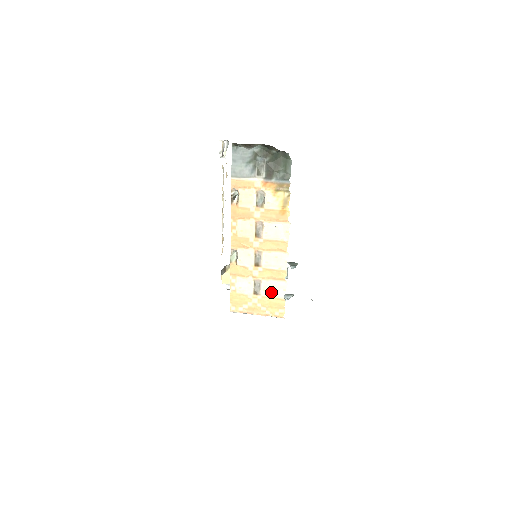
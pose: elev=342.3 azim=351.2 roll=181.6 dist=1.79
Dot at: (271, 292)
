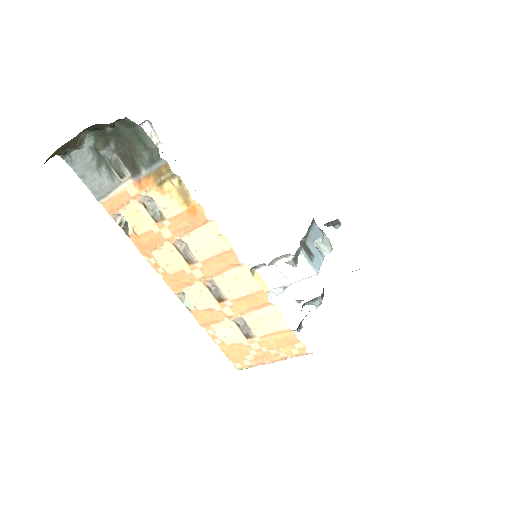
Dot at: (265, 327)
